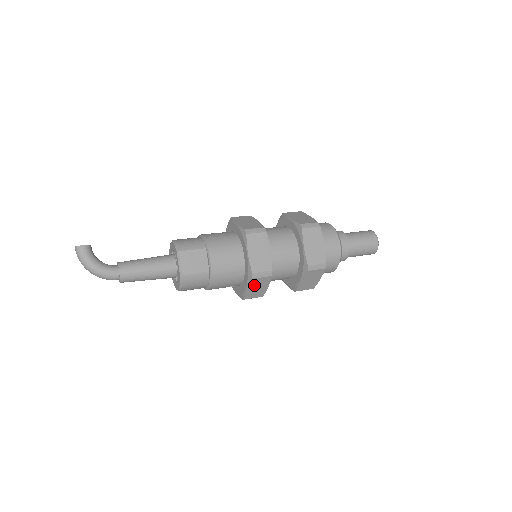
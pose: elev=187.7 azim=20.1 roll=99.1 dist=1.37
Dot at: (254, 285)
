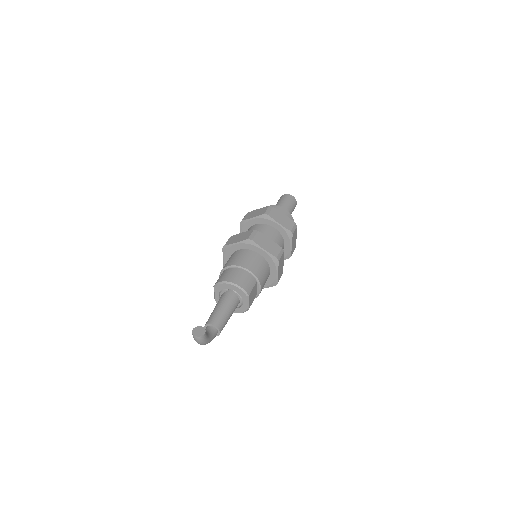
Dot at: occluded
